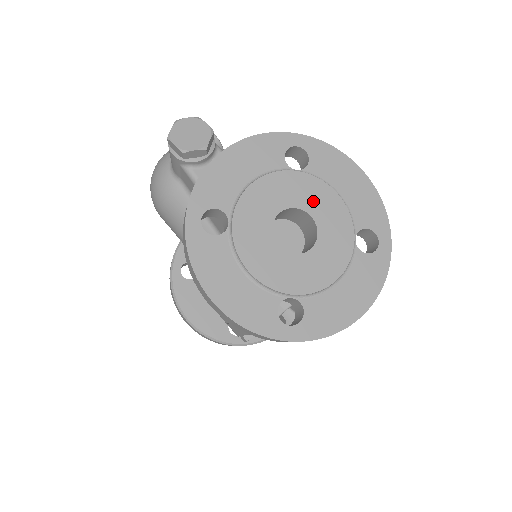
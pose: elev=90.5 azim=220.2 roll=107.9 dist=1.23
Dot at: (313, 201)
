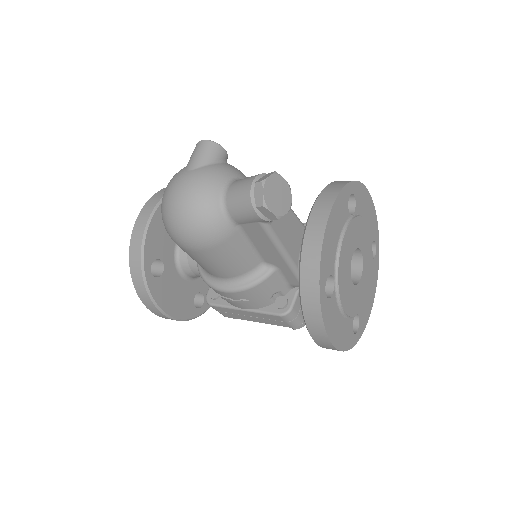
Dot at: (361, 237)
